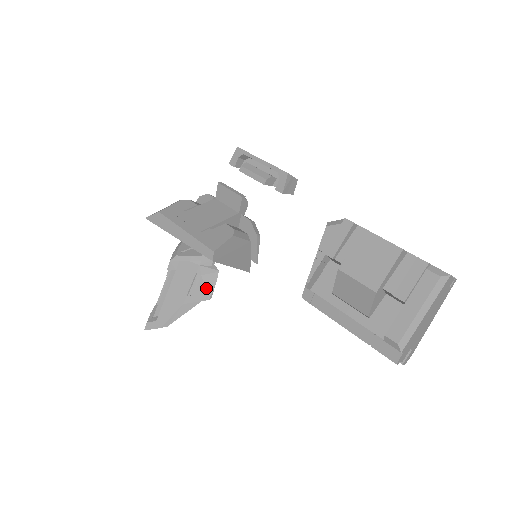
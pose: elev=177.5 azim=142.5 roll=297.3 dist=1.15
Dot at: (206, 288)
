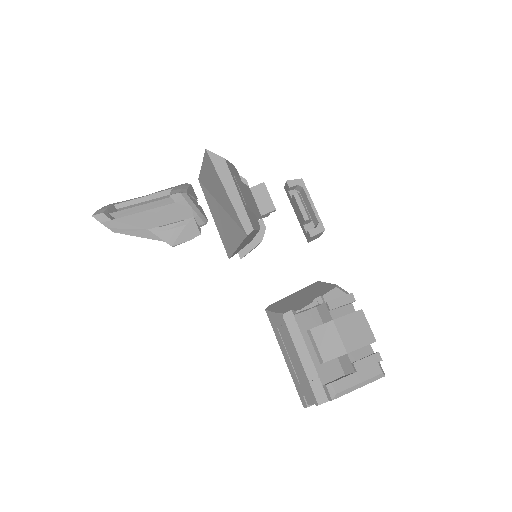
Dot at: (179, 236)
